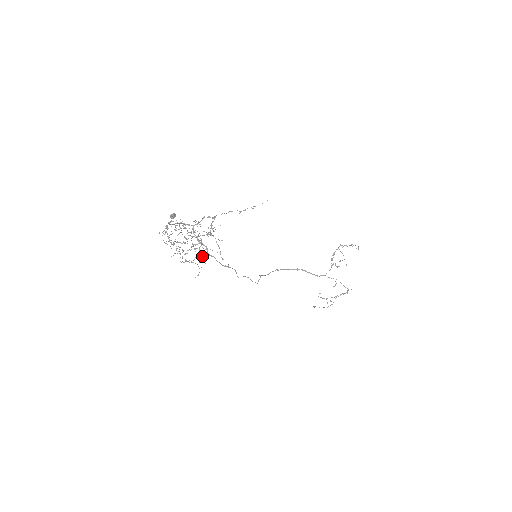
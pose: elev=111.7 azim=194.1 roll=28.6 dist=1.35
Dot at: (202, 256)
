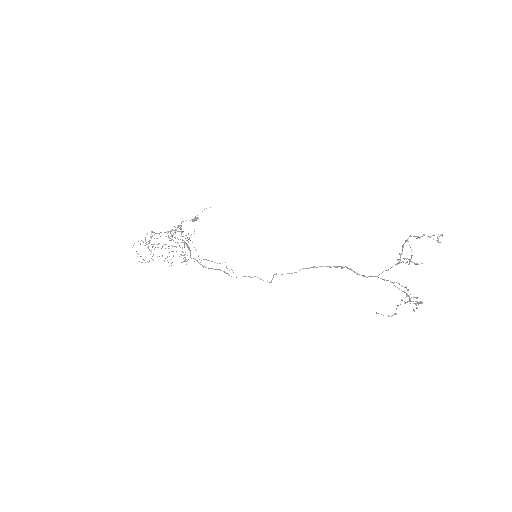
Dot at: (186, 259)
